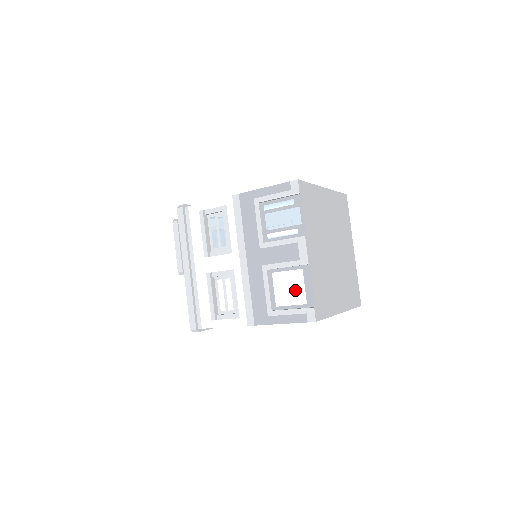
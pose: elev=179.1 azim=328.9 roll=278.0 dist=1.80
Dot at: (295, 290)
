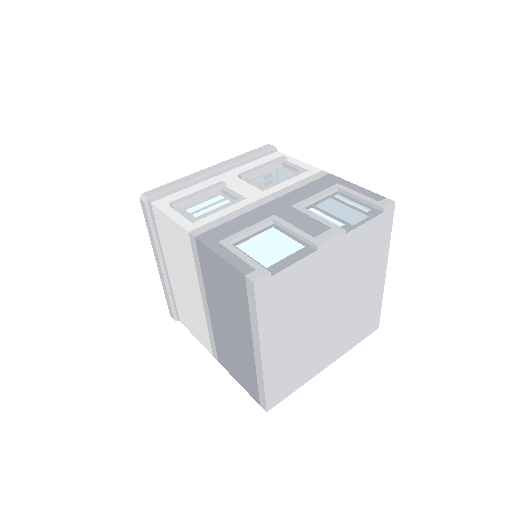
Dot at: (273, 251)
